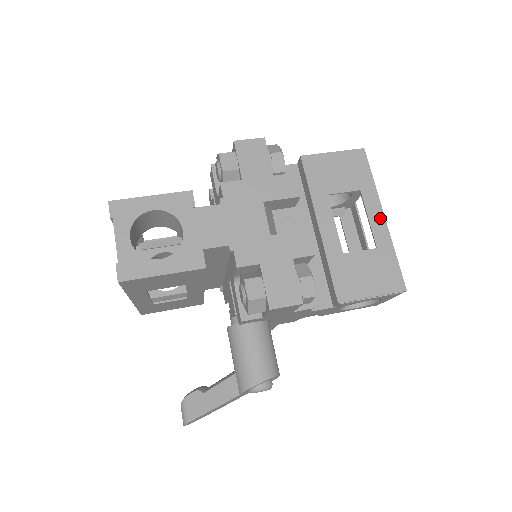
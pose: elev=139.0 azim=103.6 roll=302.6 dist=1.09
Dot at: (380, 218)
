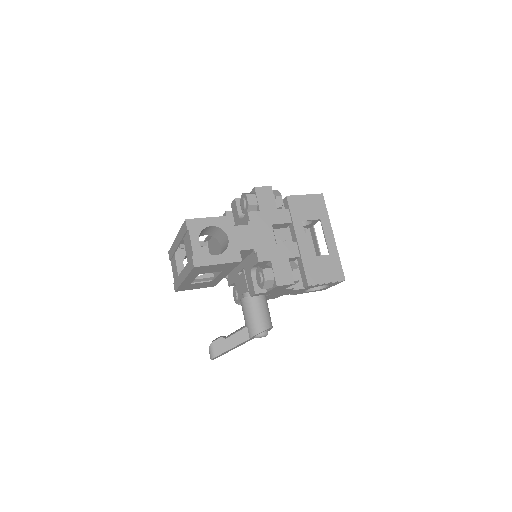
Dot at: (331, 237)
